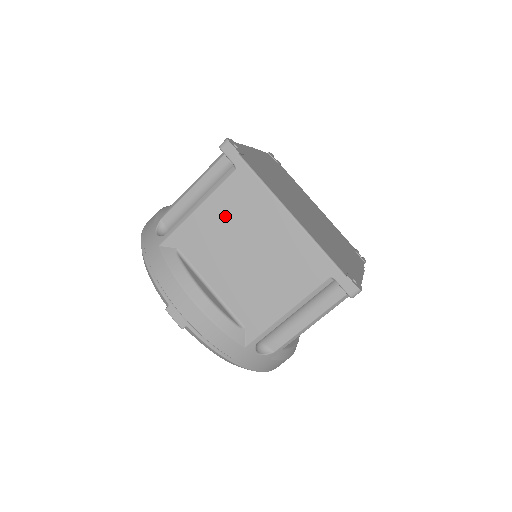
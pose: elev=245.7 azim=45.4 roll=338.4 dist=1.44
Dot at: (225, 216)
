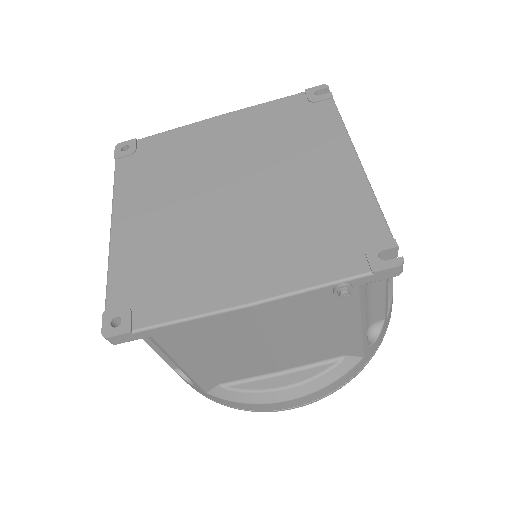
Dot at: occluded
